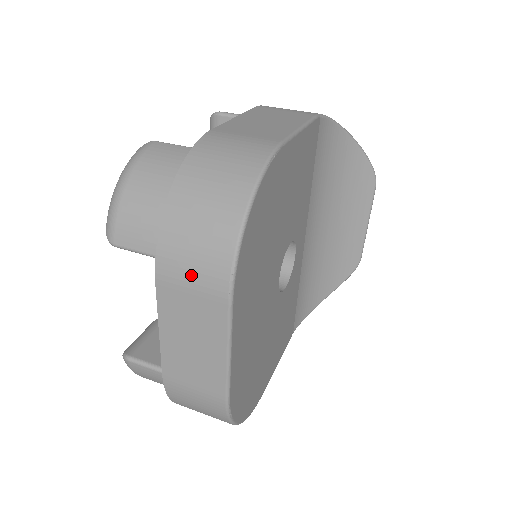
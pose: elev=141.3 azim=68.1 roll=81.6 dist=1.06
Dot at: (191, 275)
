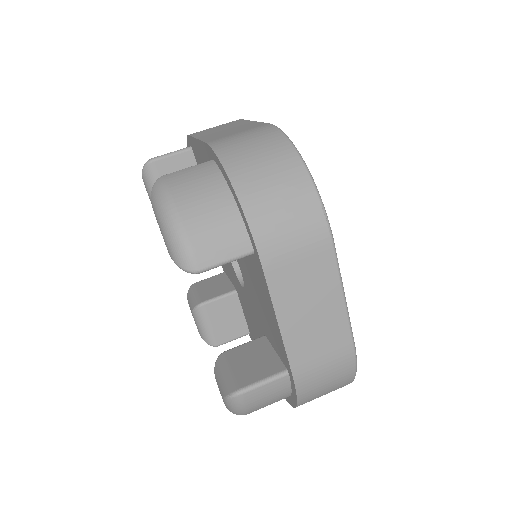
Dot at: (294, 242)
